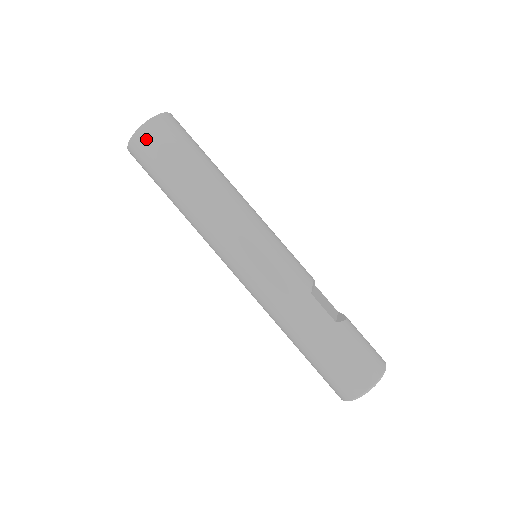
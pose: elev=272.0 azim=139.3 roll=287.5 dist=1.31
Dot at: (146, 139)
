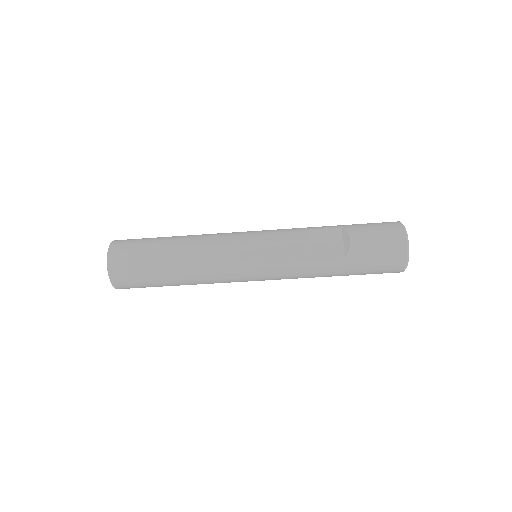
Dot at: (124, 287)
